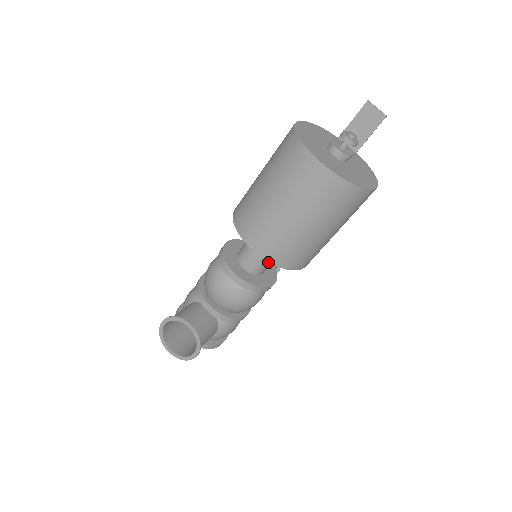
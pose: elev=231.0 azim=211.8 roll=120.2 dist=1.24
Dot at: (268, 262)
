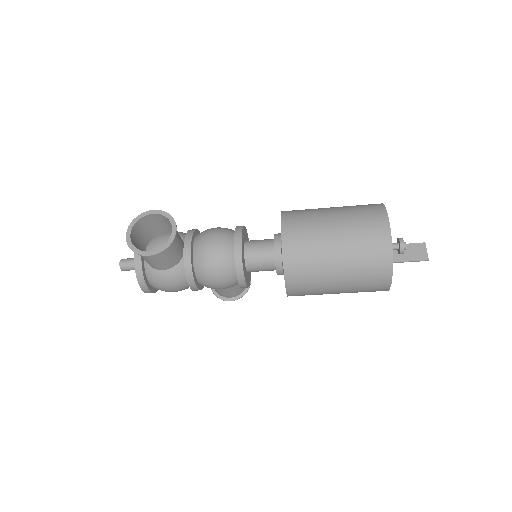
Dot at: (264, 264)
